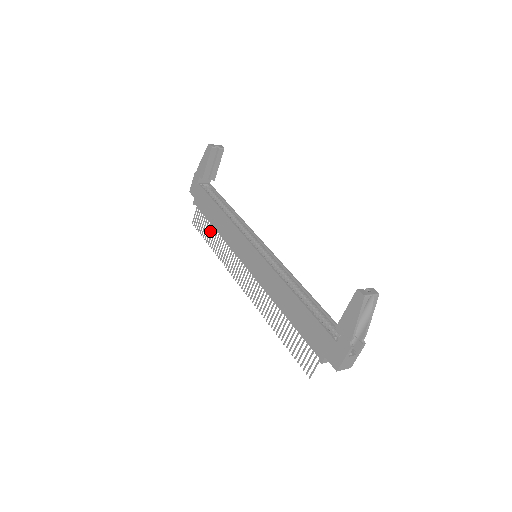
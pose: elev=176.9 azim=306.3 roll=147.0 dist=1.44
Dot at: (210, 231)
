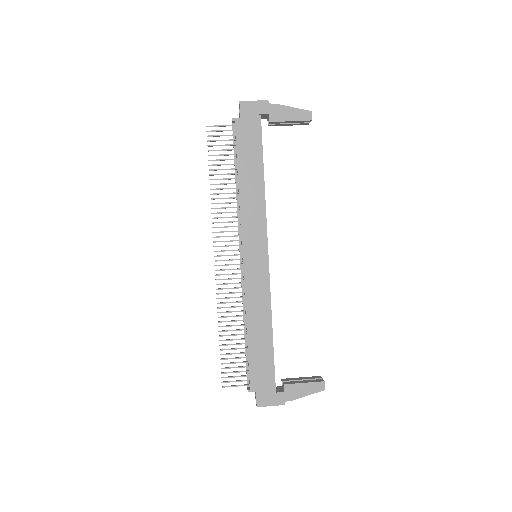
Dot at: (226, 169)
